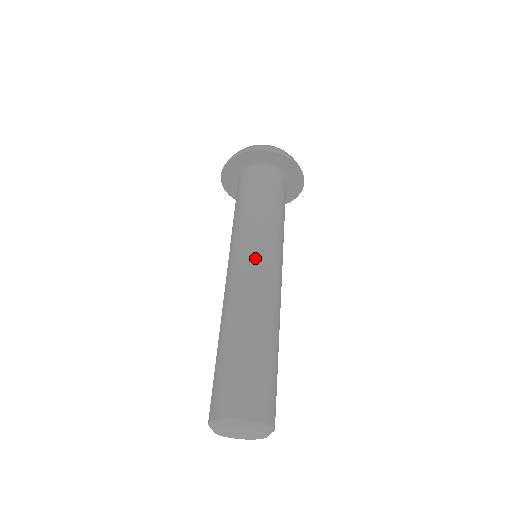
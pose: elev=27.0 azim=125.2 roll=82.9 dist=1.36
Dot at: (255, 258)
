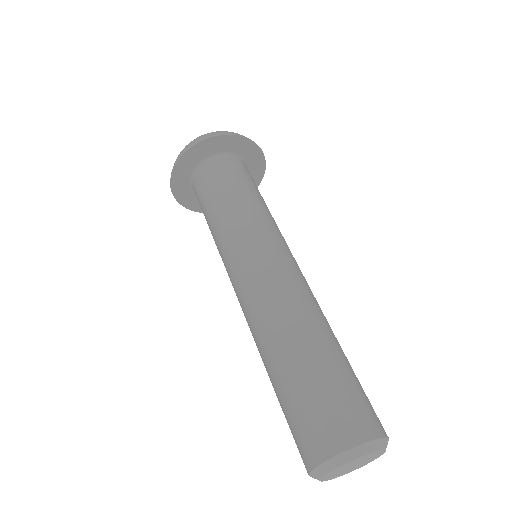
Dot at: (265, 254)
